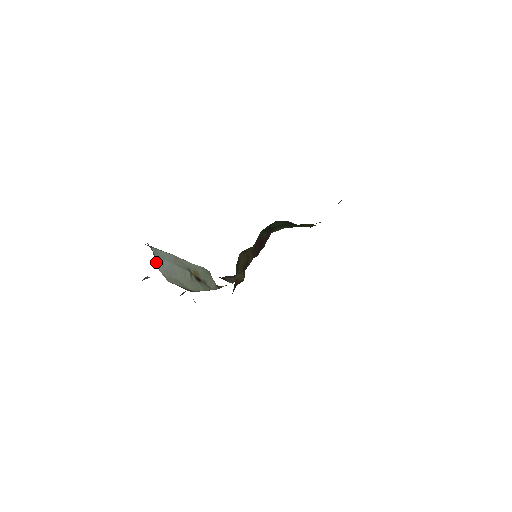
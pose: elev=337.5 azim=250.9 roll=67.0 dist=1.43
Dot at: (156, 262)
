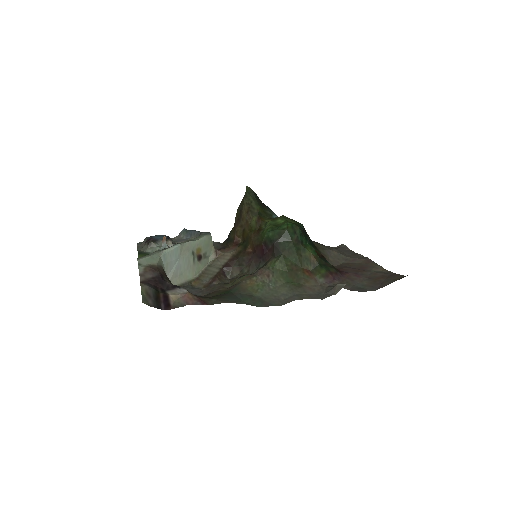
Dot at: occluded
